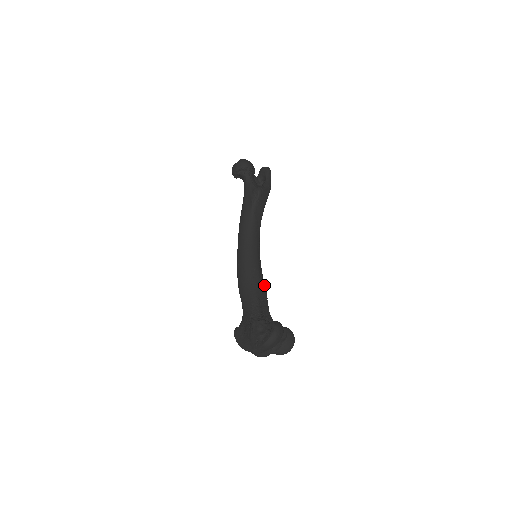
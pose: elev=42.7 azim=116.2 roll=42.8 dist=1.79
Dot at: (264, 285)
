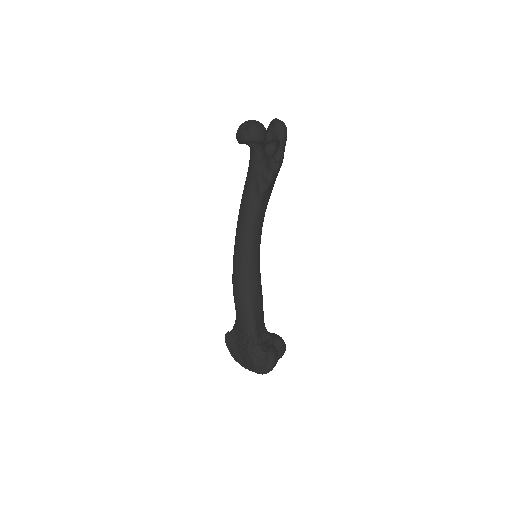
Dot at: (261, 291)
